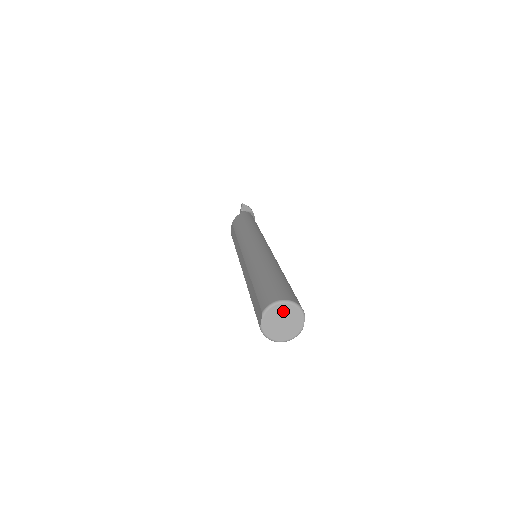
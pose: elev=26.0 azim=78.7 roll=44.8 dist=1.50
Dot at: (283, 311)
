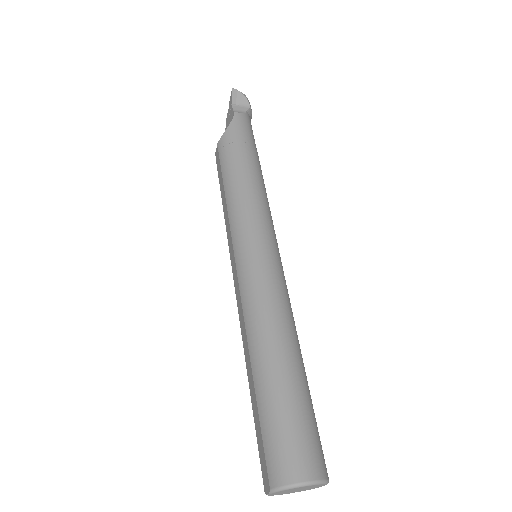
Dot at: (300, 488)
